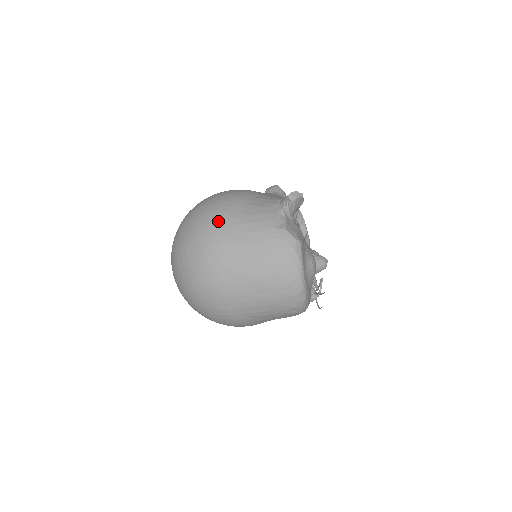
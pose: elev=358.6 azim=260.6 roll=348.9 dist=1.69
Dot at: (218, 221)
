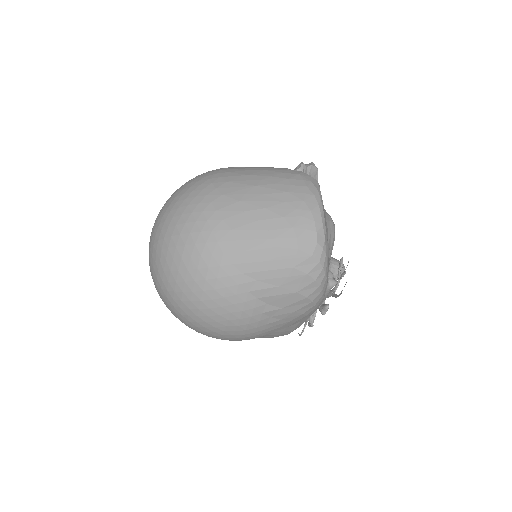
Dot at: (221, 169)
